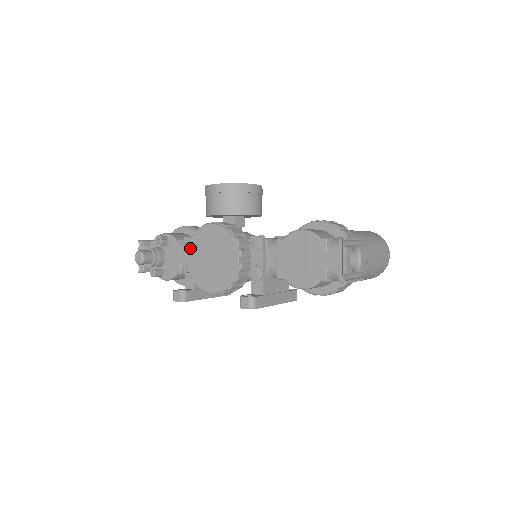
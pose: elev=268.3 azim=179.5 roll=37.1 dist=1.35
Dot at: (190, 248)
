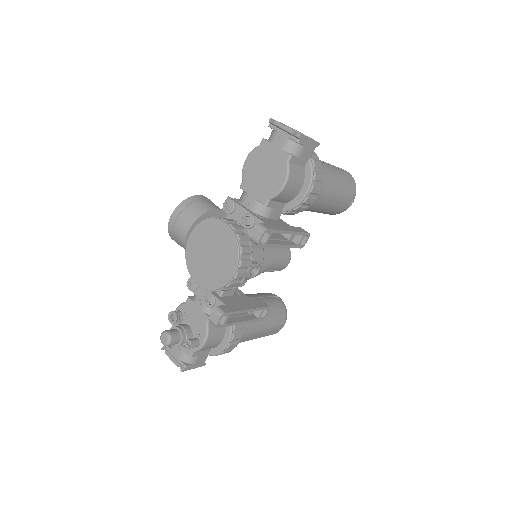
Dot at: (192, 274)
